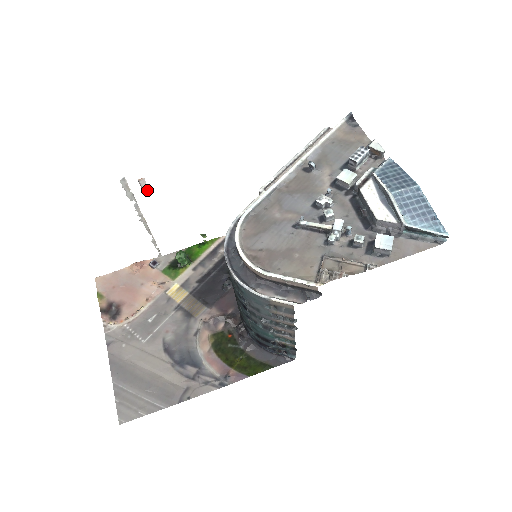
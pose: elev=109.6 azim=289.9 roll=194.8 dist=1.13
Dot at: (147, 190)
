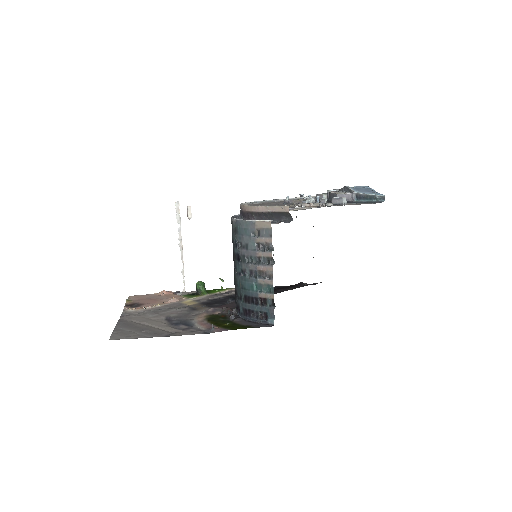
Dot at: (190, 217)
